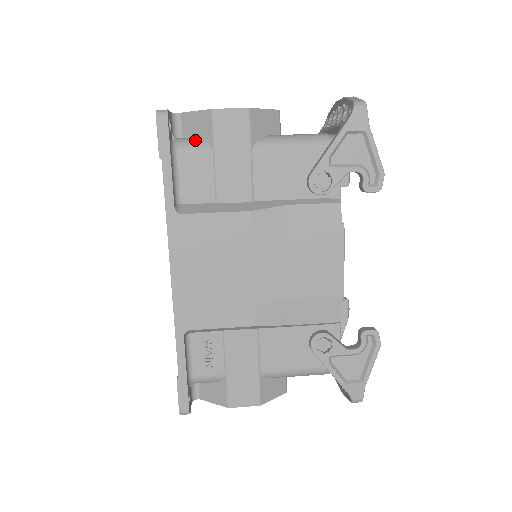
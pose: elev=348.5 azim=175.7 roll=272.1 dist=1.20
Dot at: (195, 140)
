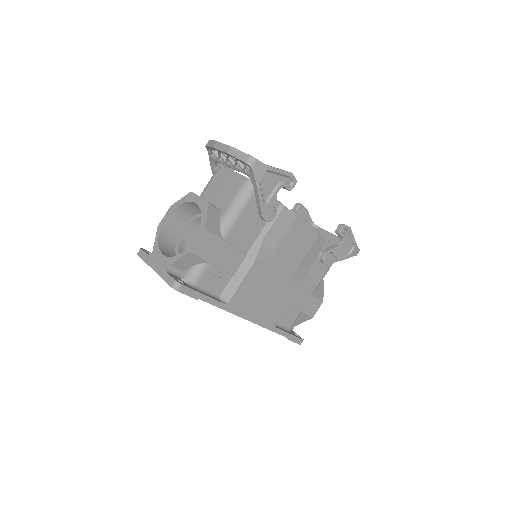
Dot at: (194, 269)
